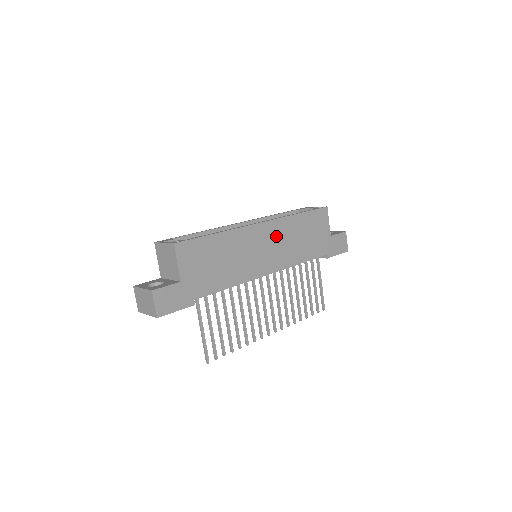
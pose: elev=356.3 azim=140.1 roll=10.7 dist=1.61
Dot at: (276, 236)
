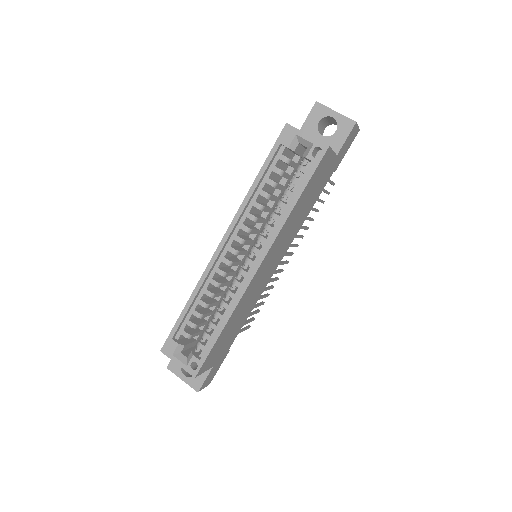
Dot at: (276, 248)
